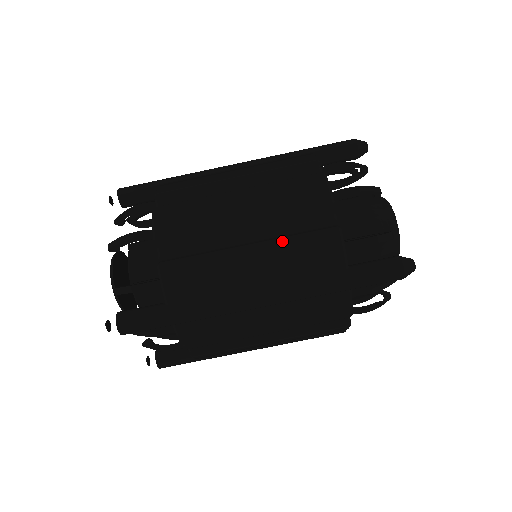
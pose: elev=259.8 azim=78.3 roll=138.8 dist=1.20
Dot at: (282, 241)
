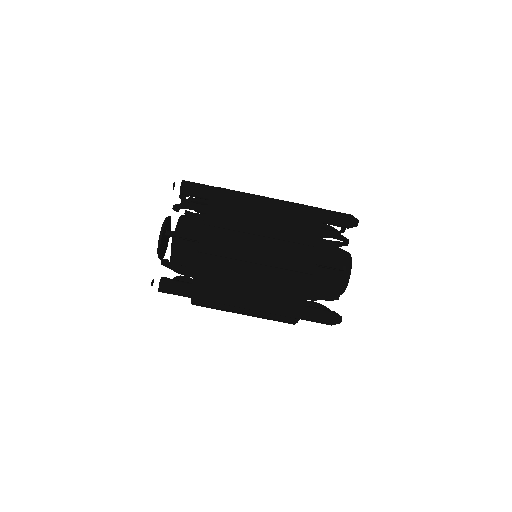
Dot at: (274, 283)
